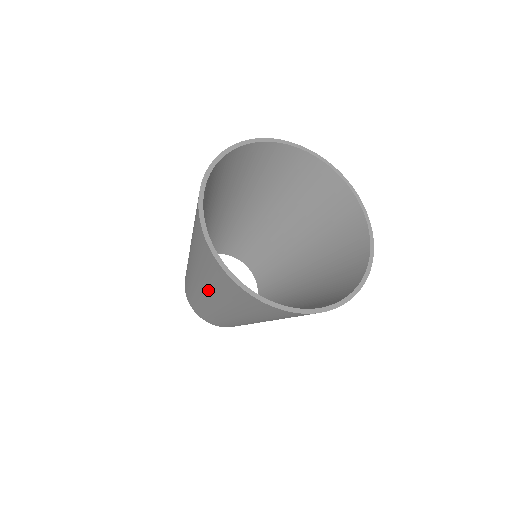
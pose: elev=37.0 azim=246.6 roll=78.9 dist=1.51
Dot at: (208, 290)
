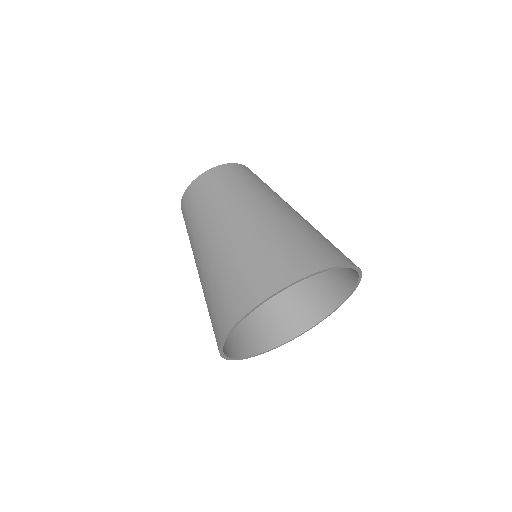
Dot at: (203, 279)
